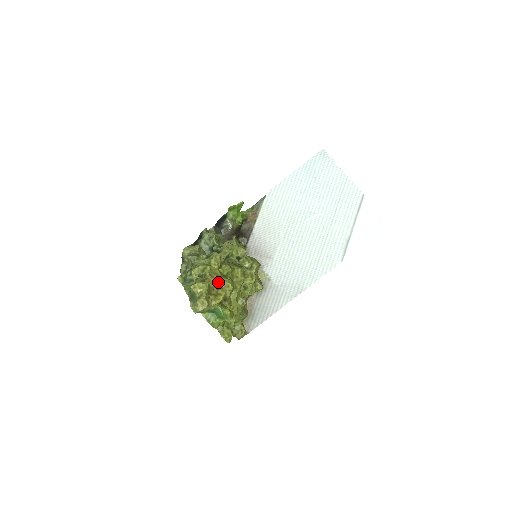
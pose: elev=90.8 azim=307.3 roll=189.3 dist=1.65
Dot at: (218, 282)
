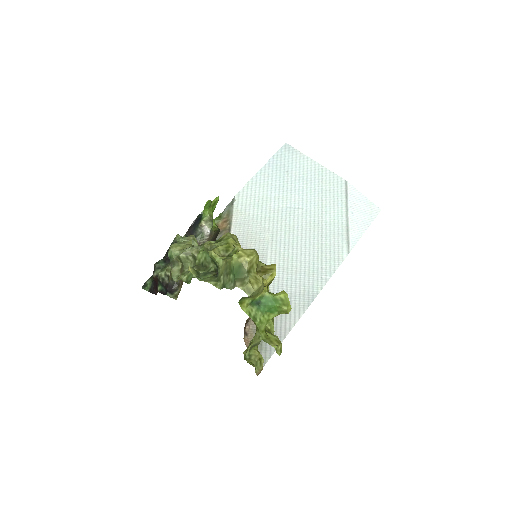
Dot at: occluded
